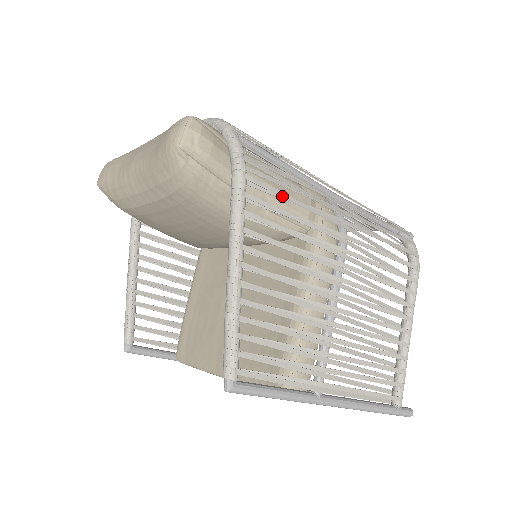
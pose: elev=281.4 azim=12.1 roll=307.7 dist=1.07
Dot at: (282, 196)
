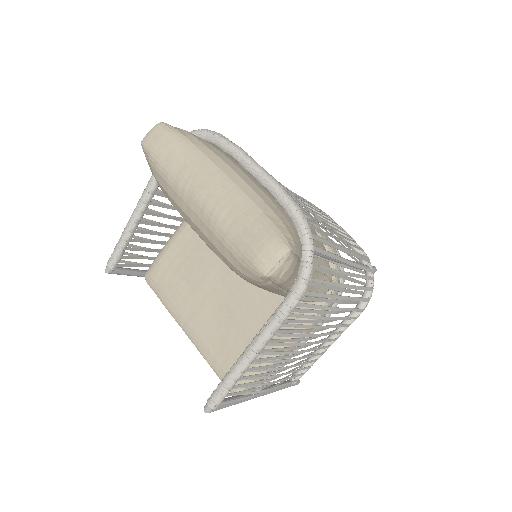
Dot at: (315, 301)
